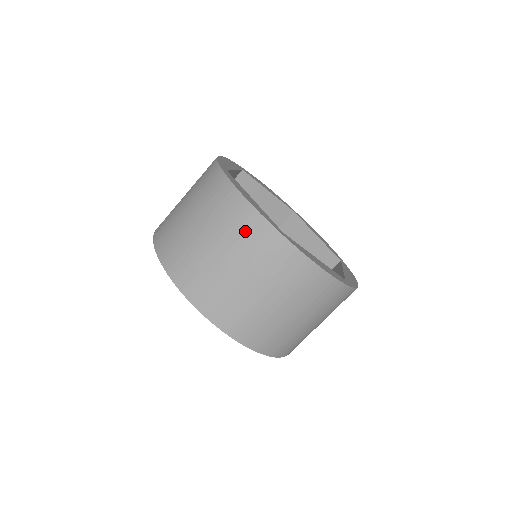
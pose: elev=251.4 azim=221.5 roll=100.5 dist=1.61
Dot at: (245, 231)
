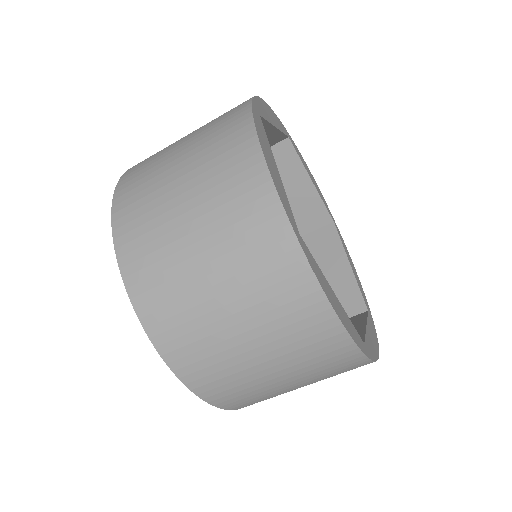
Dot at: (242, 207)
